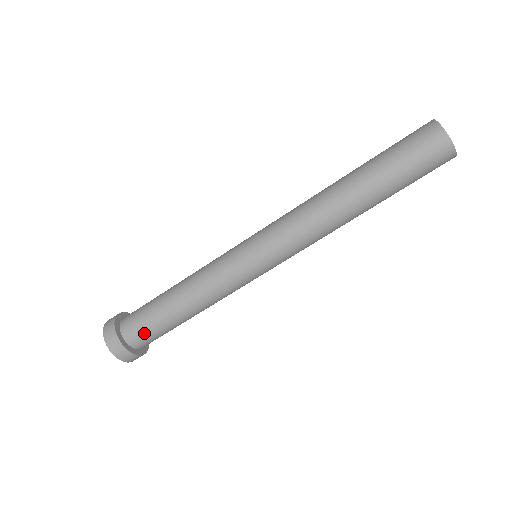
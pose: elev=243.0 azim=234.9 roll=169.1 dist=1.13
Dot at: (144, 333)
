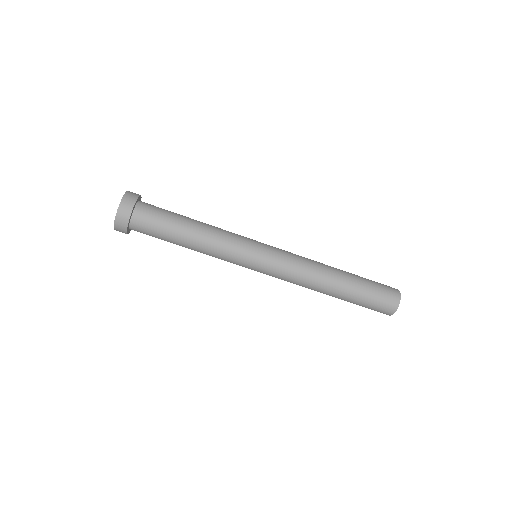
Dot at: (150, 221)
